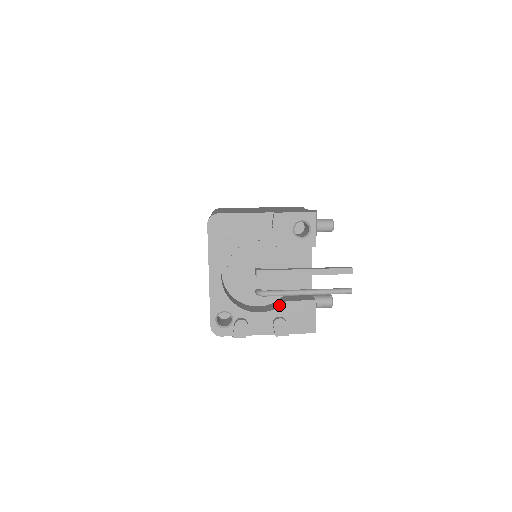
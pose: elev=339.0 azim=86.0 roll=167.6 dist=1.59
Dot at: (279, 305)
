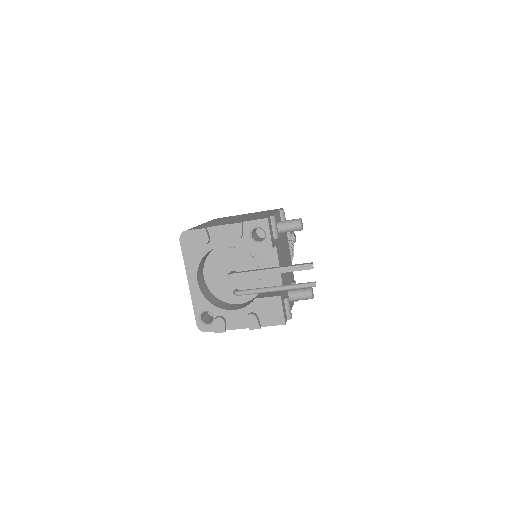
Dot at: (250, 302)
